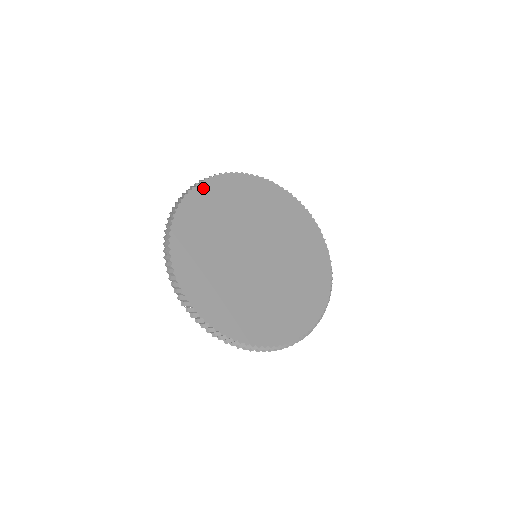
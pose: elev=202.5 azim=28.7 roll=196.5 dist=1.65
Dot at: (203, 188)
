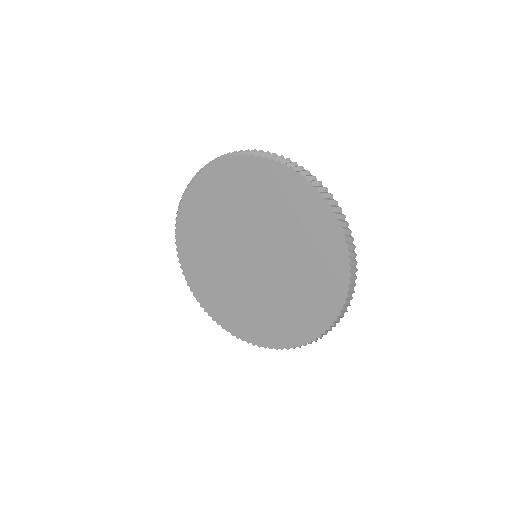
Dot at: (188, 199)
